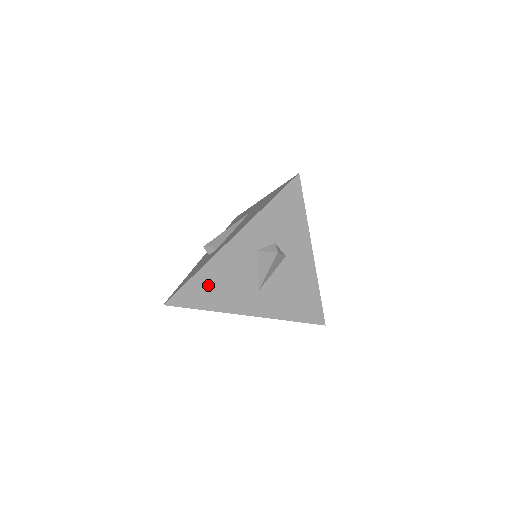
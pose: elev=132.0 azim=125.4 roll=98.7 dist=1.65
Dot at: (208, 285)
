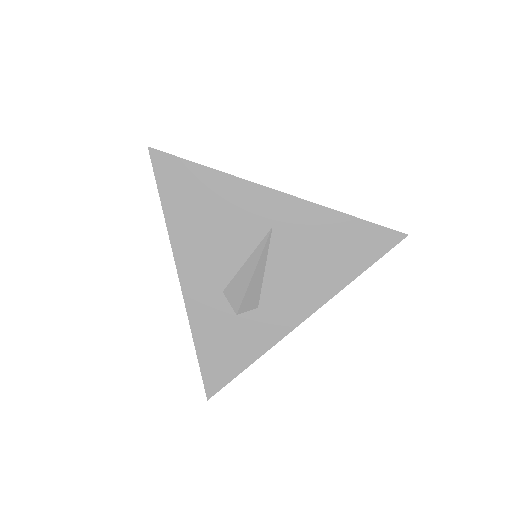
Dot at: occluded
